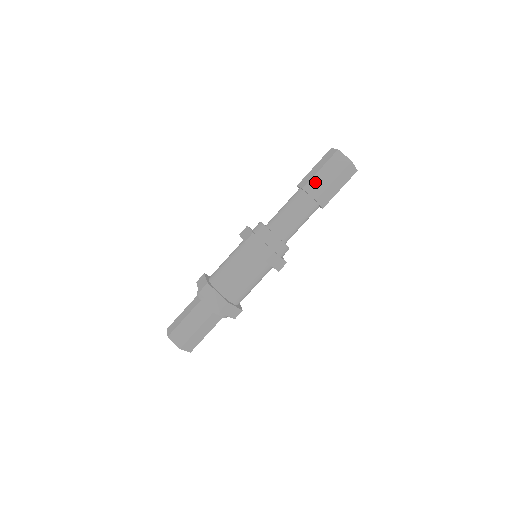
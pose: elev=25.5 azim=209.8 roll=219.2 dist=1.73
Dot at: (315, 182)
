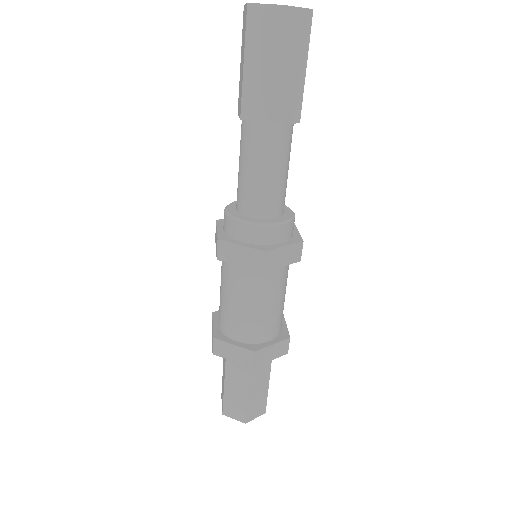
Dot at: (283, 97)
